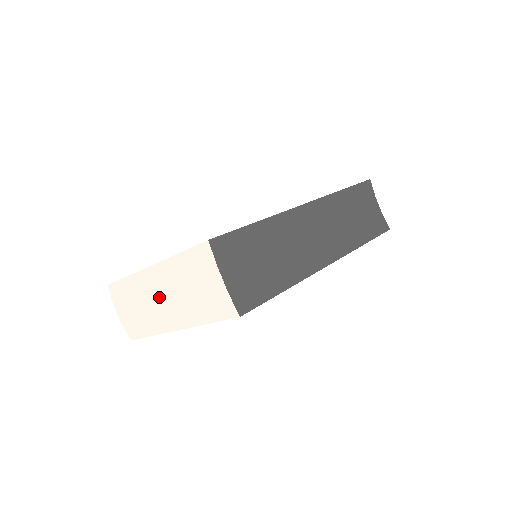
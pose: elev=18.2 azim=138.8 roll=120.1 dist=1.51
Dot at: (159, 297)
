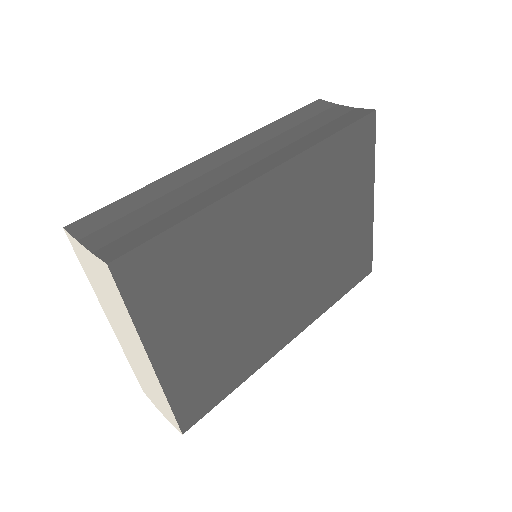
Dot at: (129, 345)
